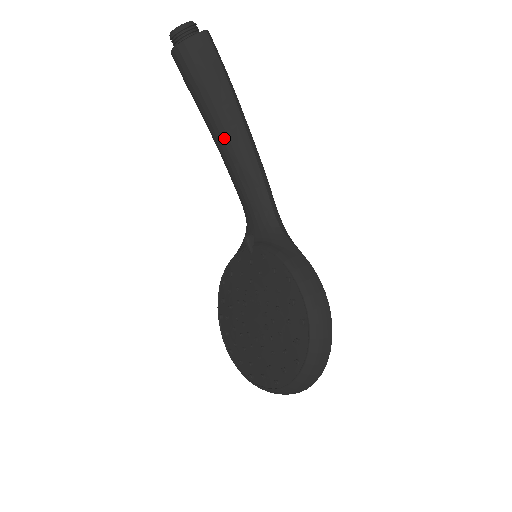
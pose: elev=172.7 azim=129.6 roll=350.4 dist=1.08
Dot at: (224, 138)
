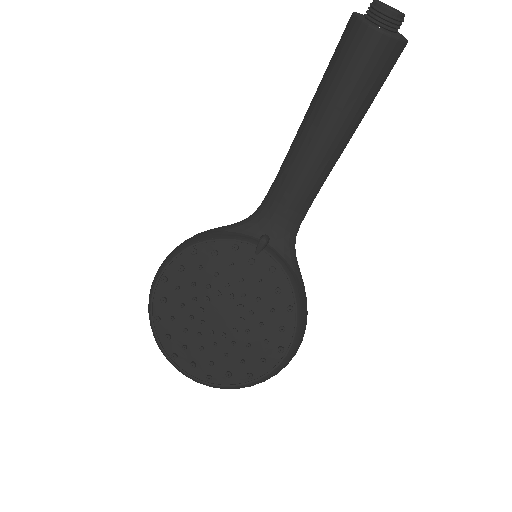
Dot at: (326, 144)
